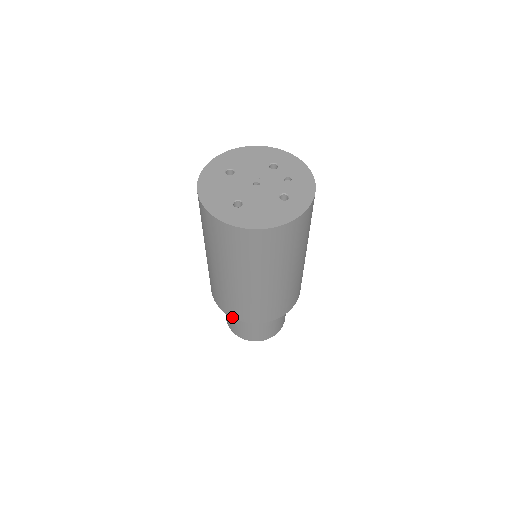
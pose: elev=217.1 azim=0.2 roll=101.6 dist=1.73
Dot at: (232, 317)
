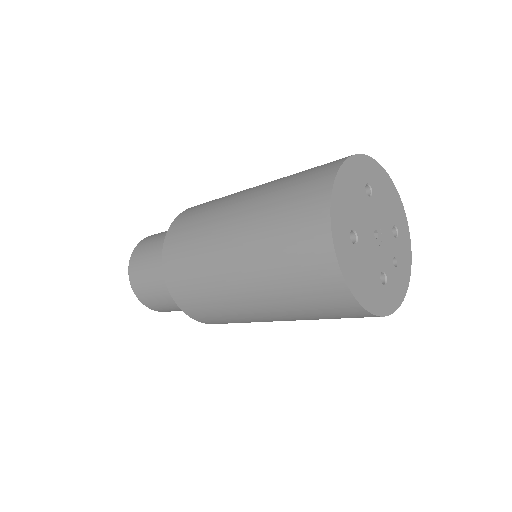
Dot at: (165, 275)
